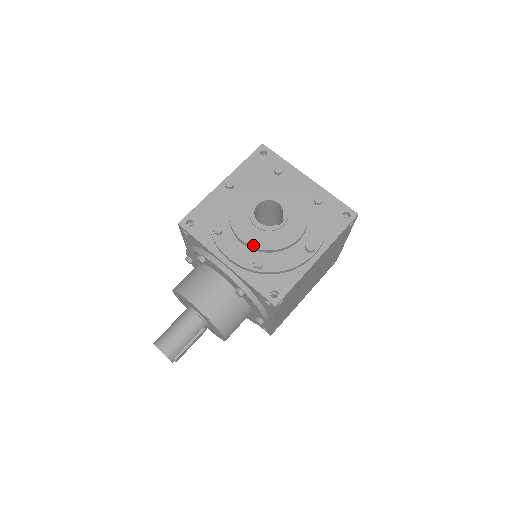
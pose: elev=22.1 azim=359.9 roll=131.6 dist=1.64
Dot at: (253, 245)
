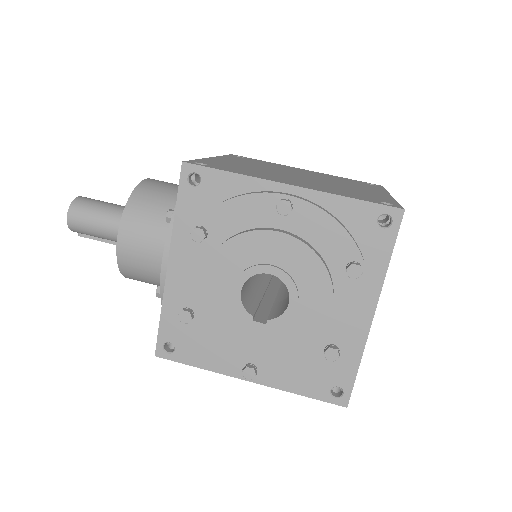
Dot at: (204, 299)
